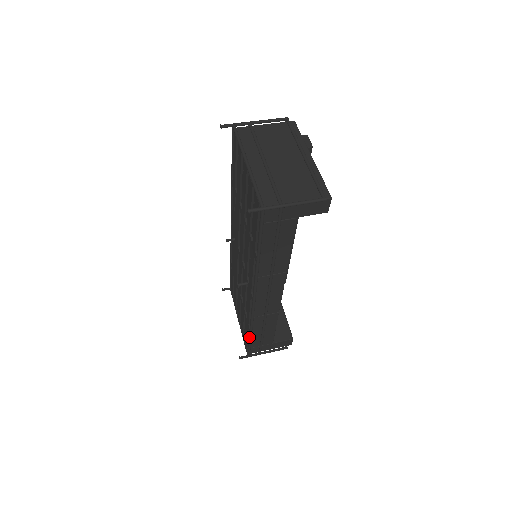
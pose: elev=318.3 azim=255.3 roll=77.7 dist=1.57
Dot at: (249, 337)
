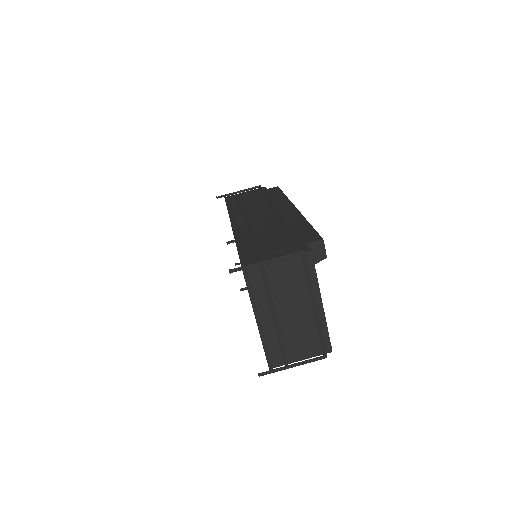
Dot at: occluded
